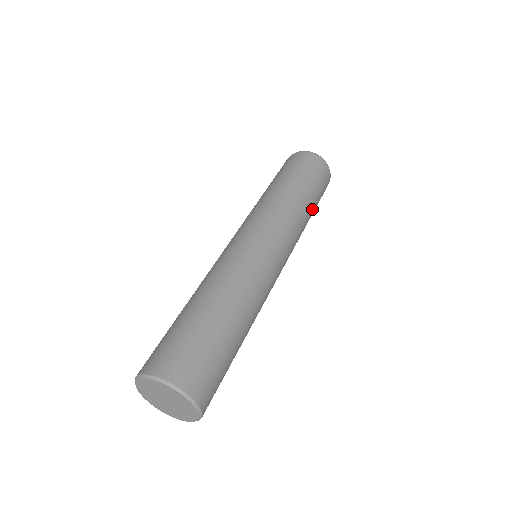
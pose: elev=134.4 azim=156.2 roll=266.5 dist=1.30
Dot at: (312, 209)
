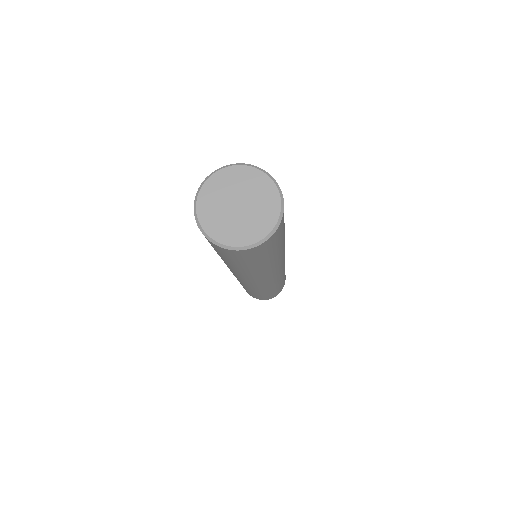
Dot at: (278, 287)
